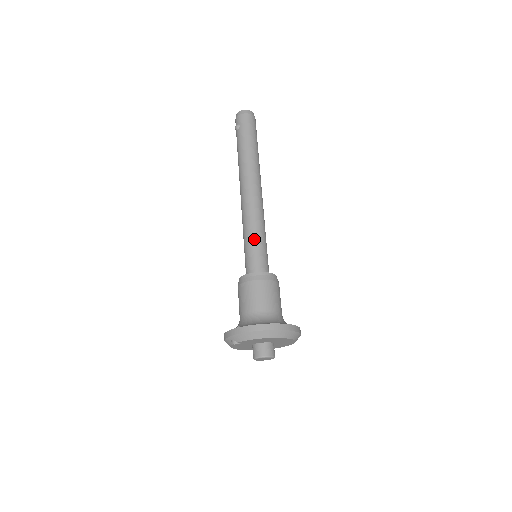
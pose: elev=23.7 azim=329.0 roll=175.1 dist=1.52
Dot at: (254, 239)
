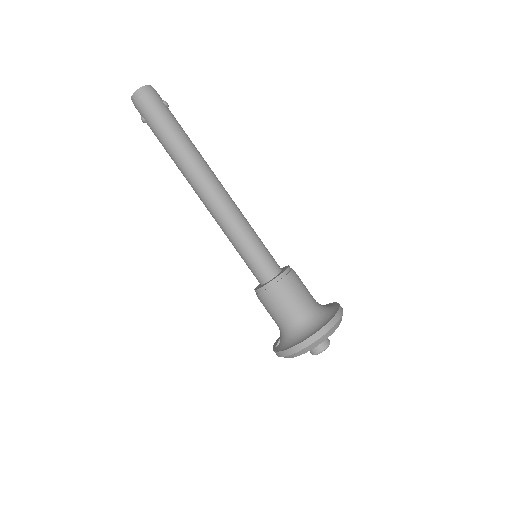
Dot at: (241, 248)
